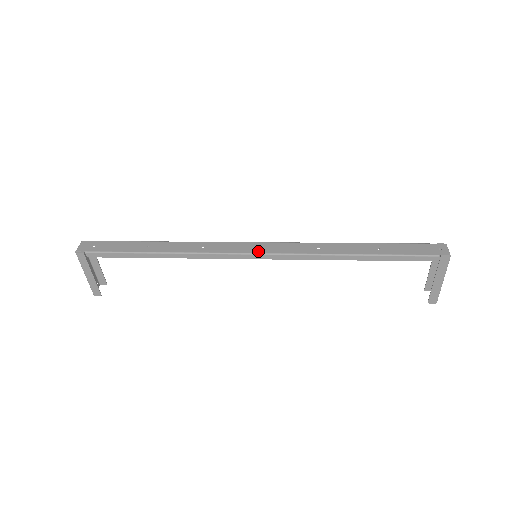
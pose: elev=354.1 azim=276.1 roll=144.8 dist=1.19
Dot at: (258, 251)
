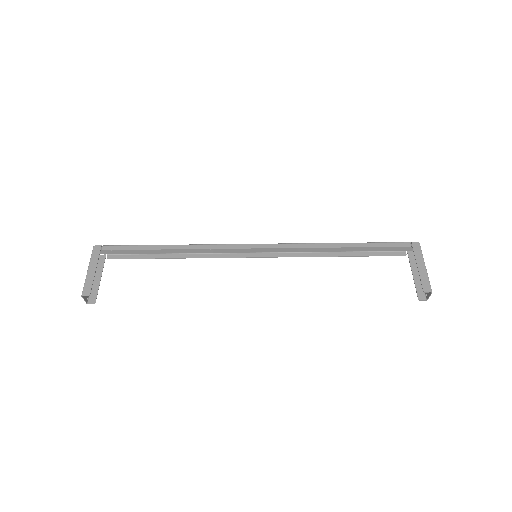
Dot at: (259, 245)
